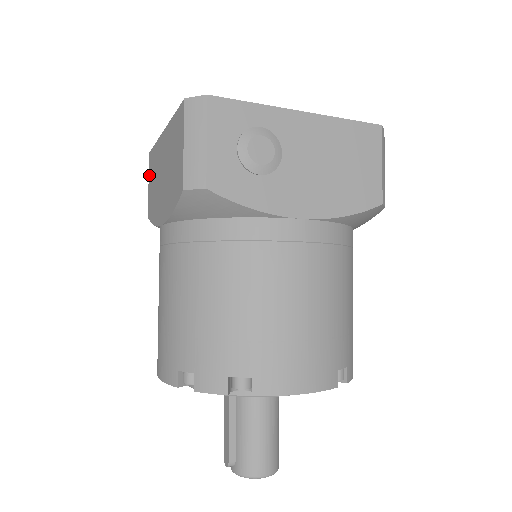
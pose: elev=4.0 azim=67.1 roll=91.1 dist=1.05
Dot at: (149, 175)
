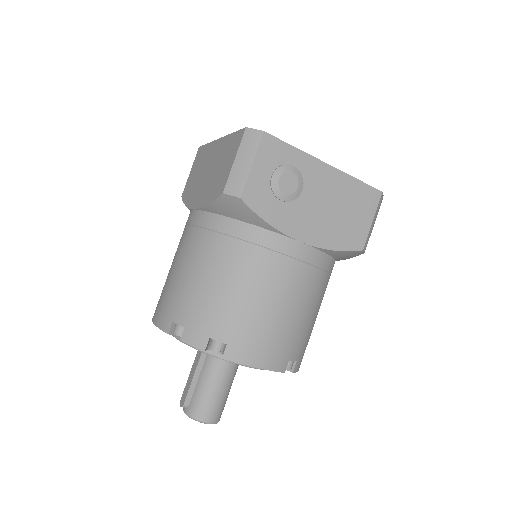
Dot at: (193, 164)
